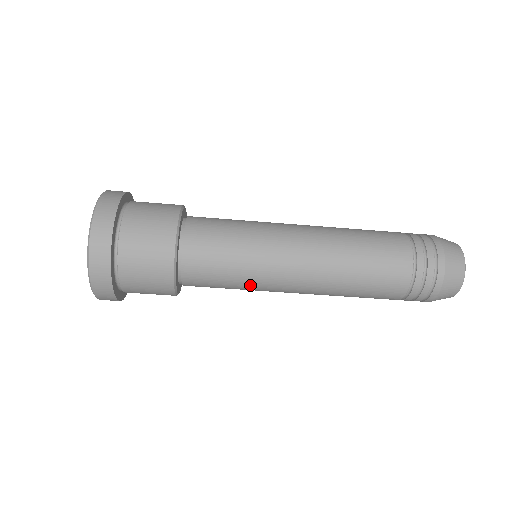
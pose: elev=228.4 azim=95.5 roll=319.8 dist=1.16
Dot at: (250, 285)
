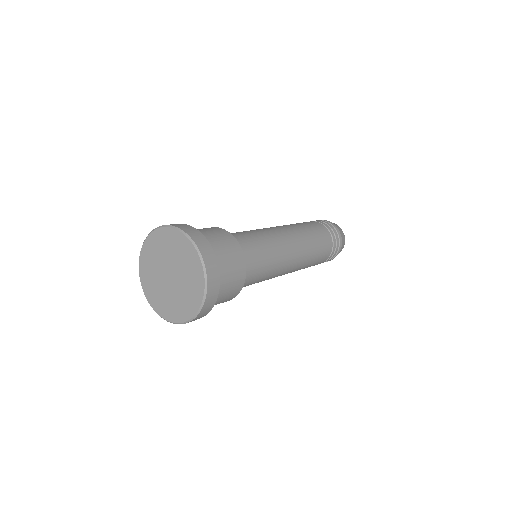
Dot at: occluded
